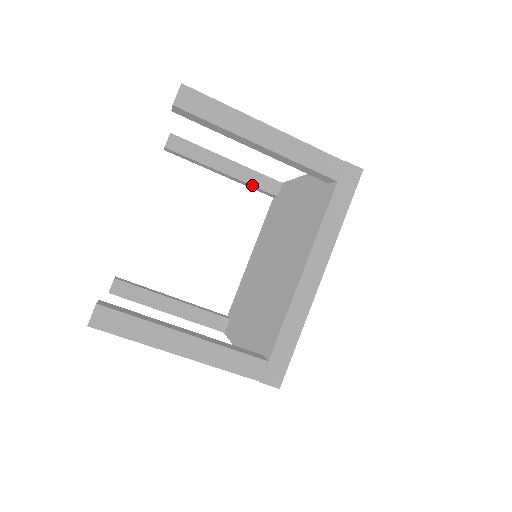
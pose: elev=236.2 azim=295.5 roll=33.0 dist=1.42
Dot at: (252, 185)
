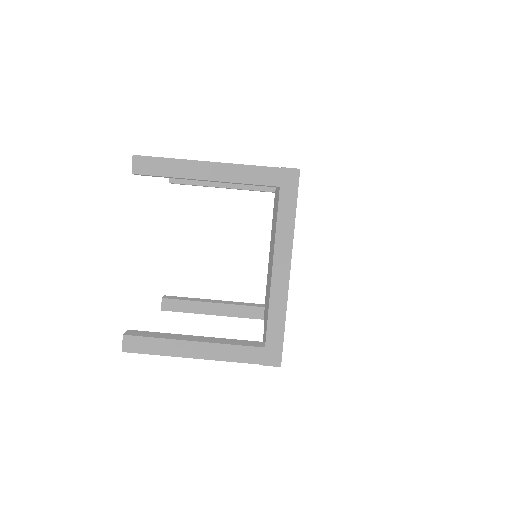
Dot at: (240, 305)
